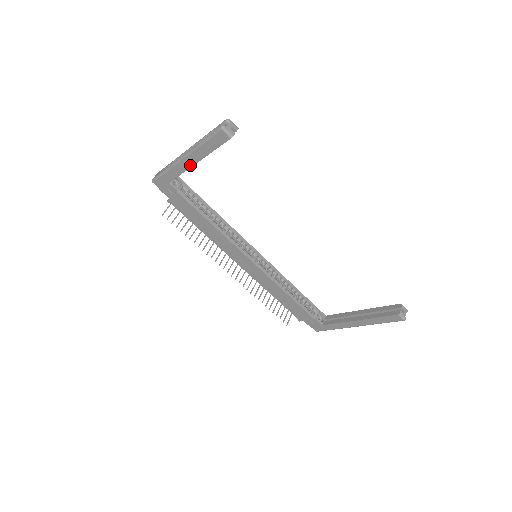
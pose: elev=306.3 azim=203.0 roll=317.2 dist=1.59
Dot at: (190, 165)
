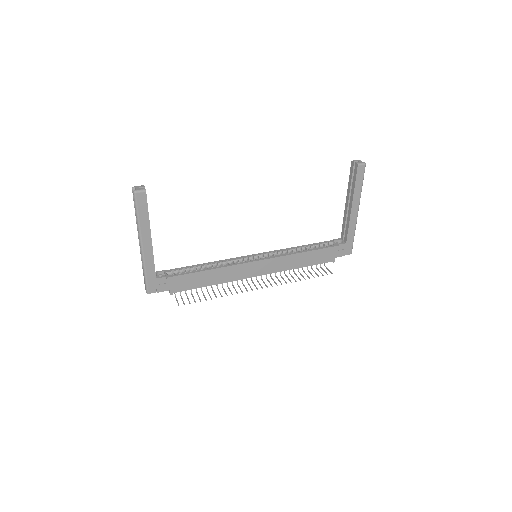
Dot at: (150, 245)
